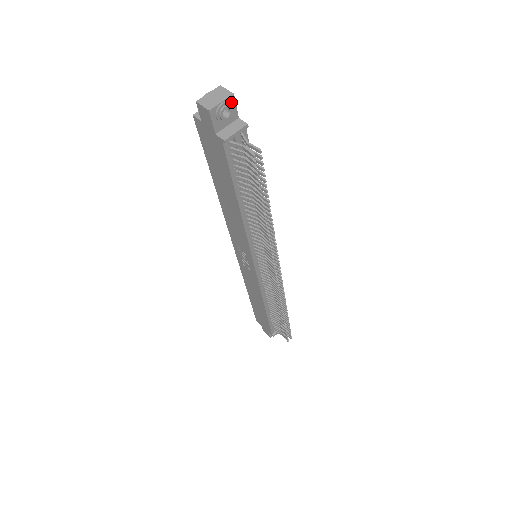
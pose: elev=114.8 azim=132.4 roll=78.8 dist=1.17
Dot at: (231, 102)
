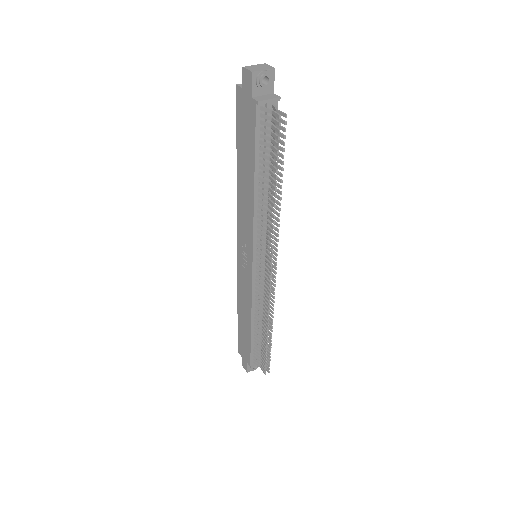
Dot at: (271, 75)
